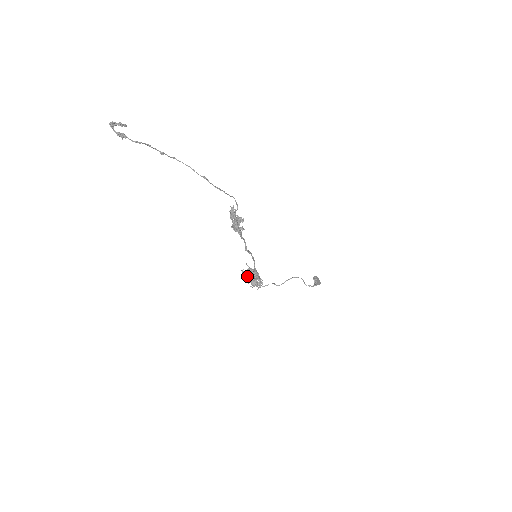
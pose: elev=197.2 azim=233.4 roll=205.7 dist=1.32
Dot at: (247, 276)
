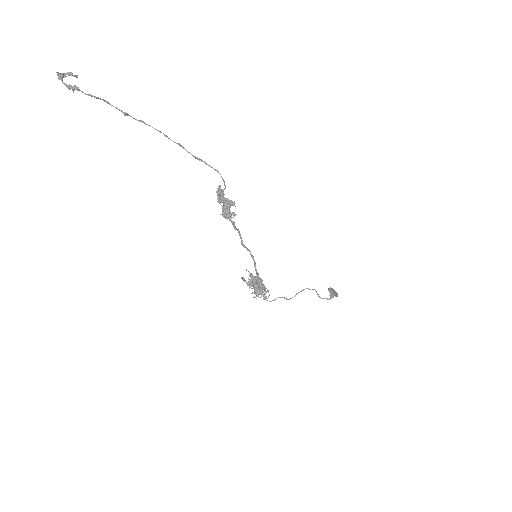
Dot at: occluded
